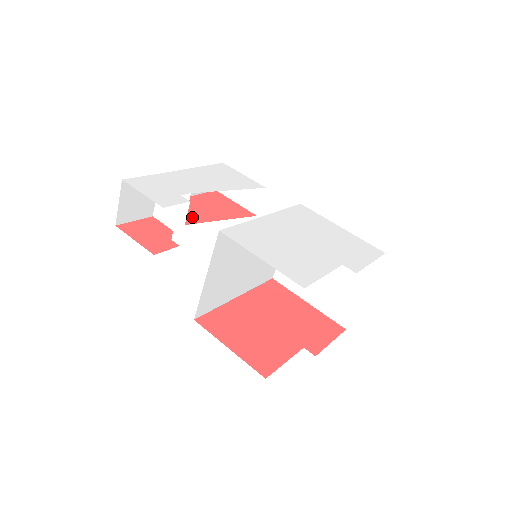
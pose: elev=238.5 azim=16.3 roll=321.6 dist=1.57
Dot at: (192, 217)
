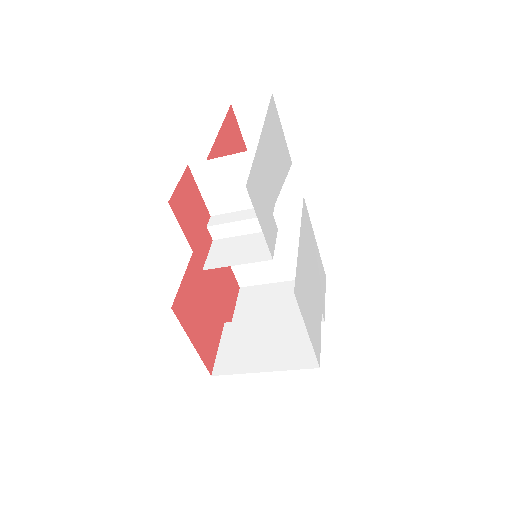
Dot at: occluded
